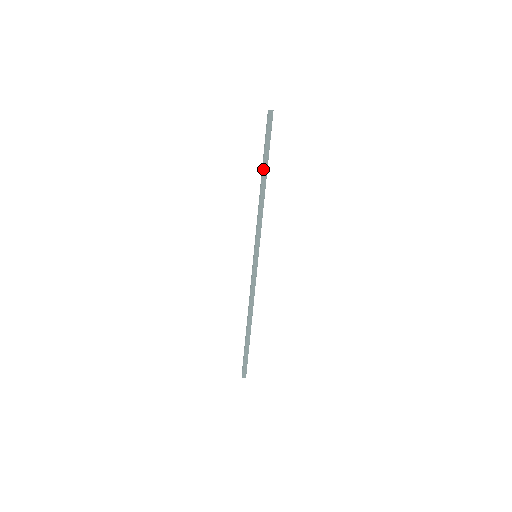
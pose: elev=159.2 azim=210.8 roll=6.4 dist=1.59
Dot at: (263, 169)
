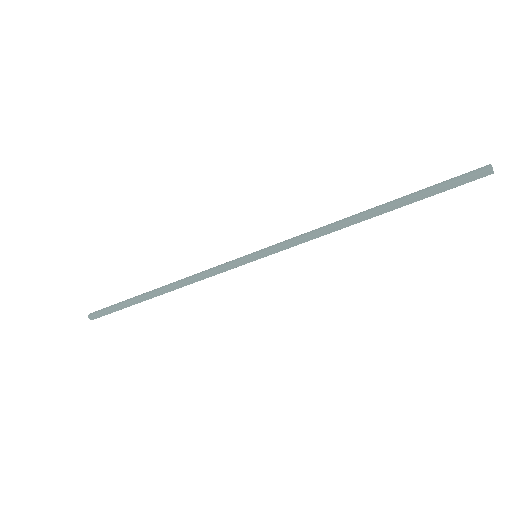
Dot at: (390, 204)
